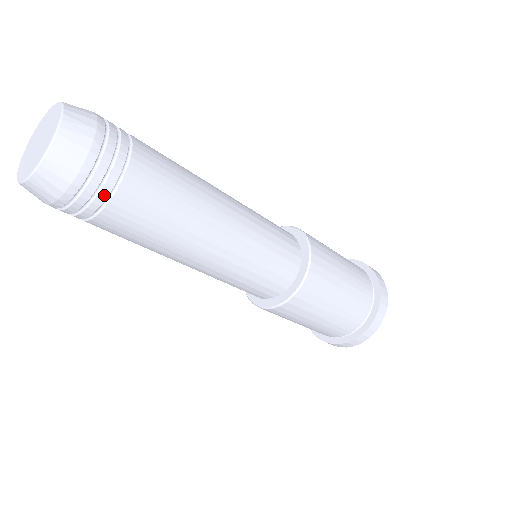
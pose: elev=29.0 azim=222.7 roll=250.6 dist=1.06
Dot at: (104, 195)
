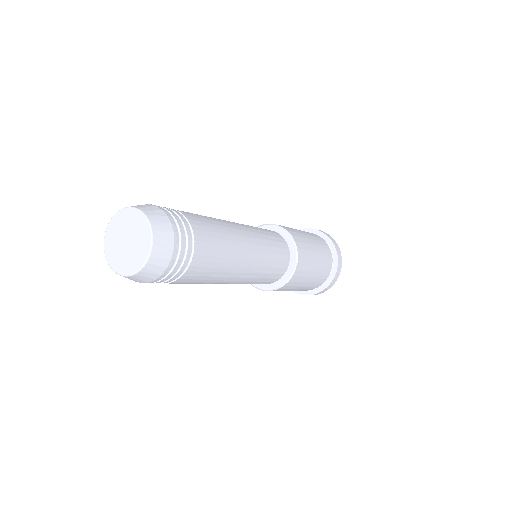
Dot at: occluded
